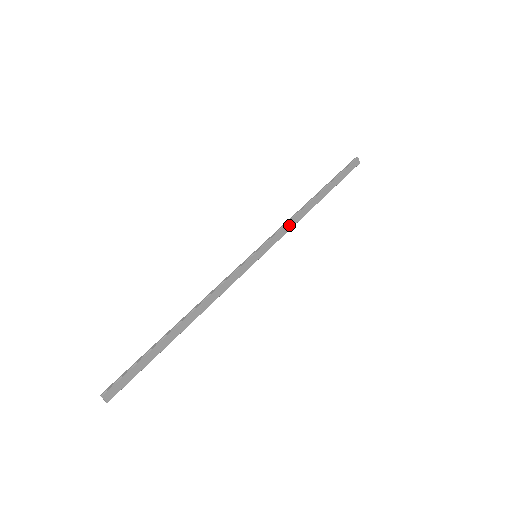
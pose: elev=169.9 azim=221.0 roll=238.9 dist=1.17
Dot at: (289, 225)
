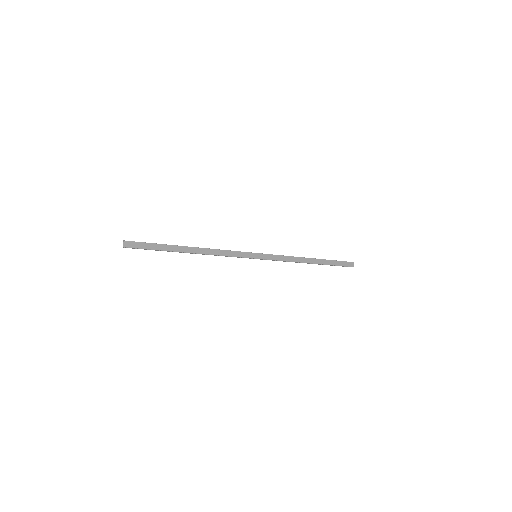
Dot at: (287, 258)
